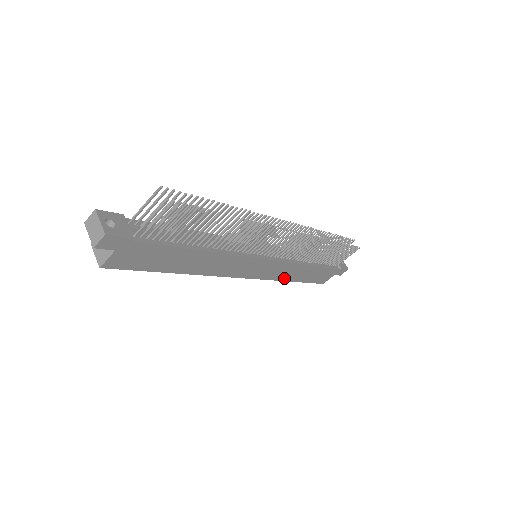
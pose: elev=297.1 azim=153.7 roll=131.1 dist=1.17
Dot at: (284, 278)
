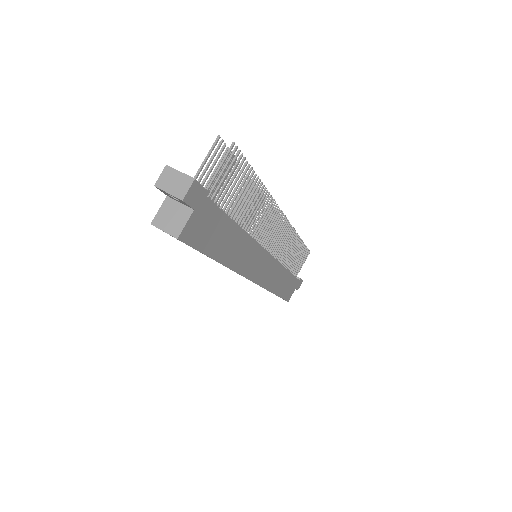
Dot at: (272, 288)
